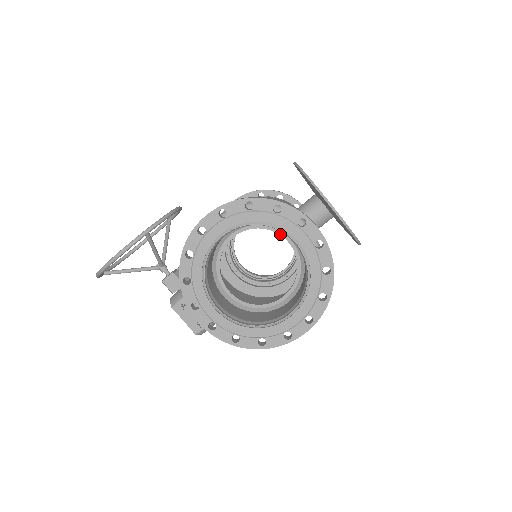
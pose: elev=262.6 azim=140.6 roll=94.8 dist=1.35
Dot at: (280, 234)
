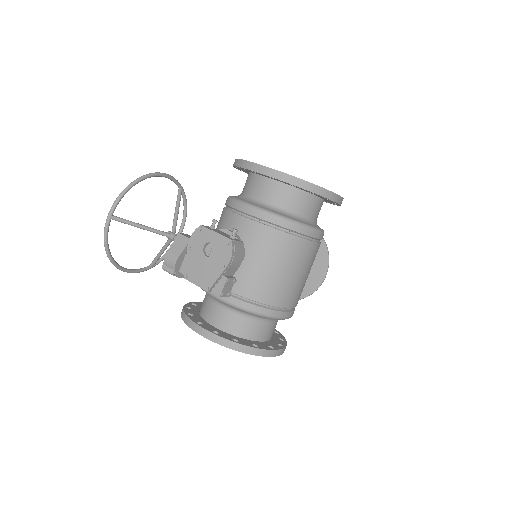
Dot at: occluded
